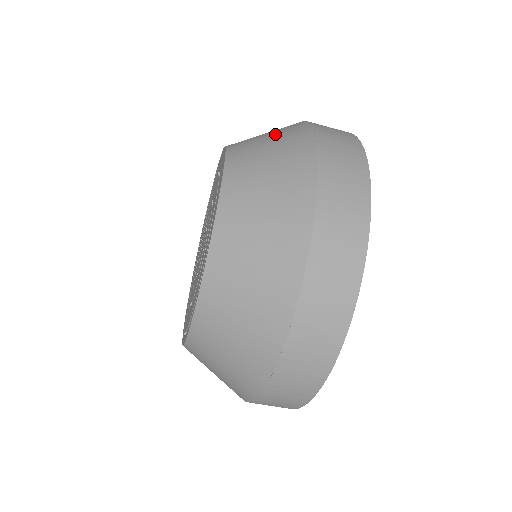
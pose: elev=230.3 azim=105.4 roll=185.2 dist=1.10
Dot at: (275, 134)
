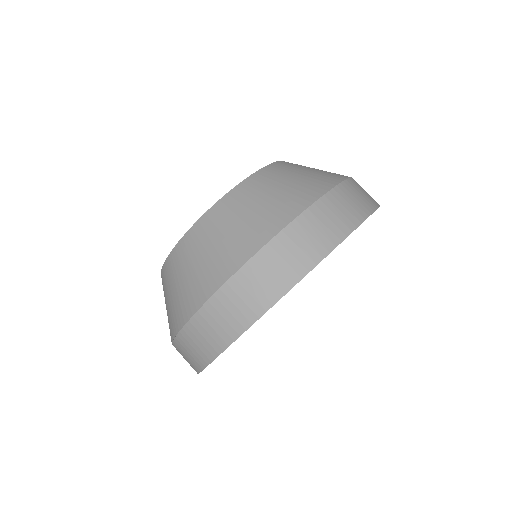
Dot at: occluded
